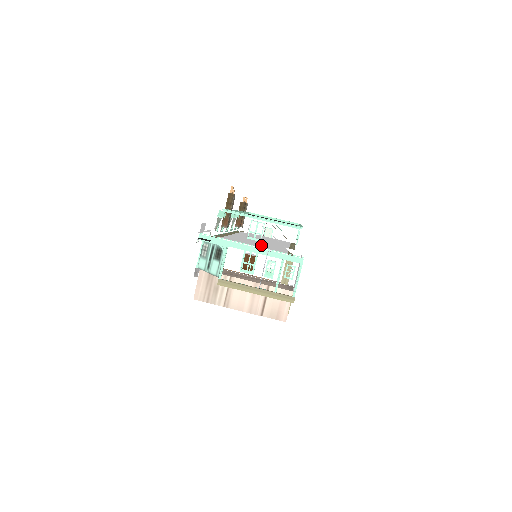
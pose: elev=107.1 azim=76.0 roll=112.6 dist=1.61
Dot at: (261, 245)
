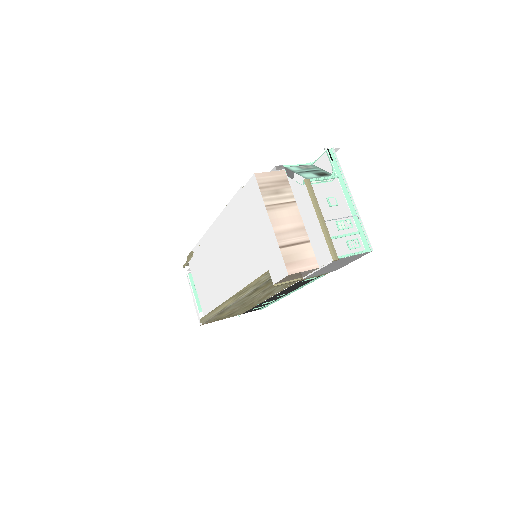
Dot at: occluded
